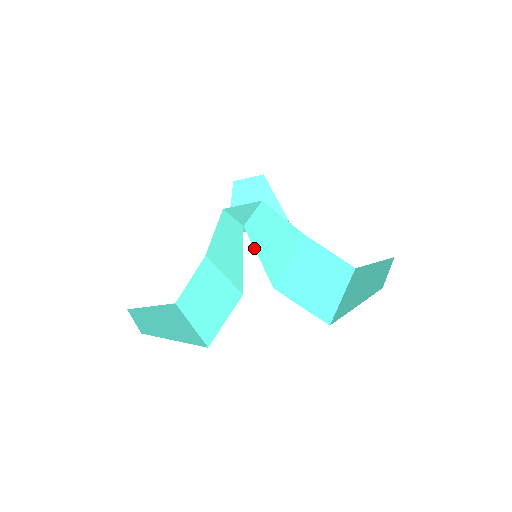
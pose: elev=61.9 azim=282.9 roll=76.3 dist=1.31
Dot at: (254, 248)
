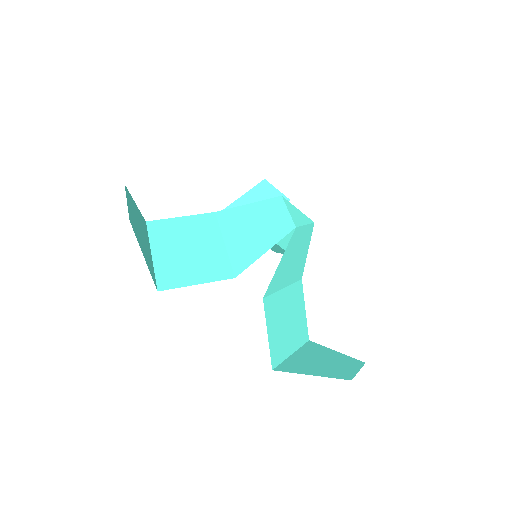
Dot at: (284, 252)
